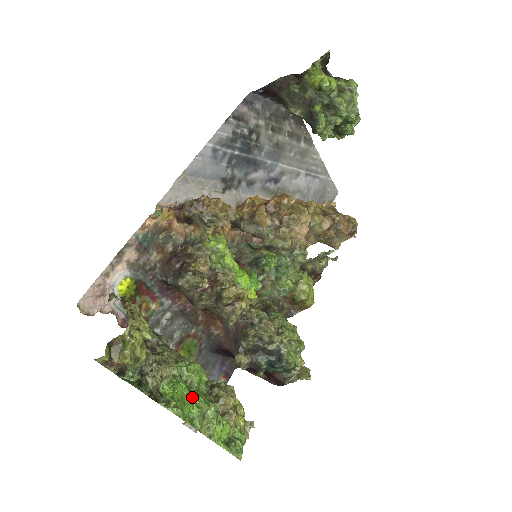
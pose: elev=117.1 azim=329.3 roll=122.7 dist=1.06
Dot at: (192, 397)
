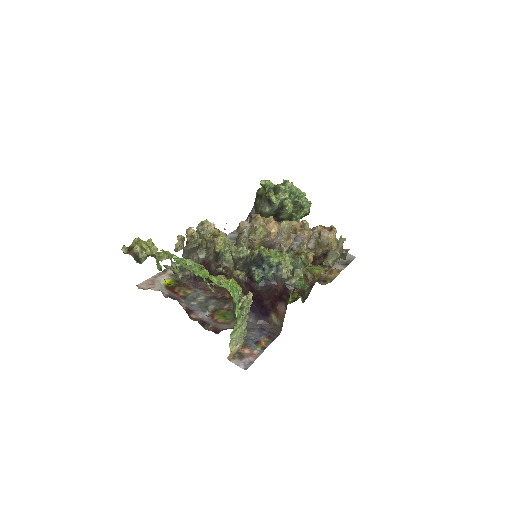
Dot at: occluded
